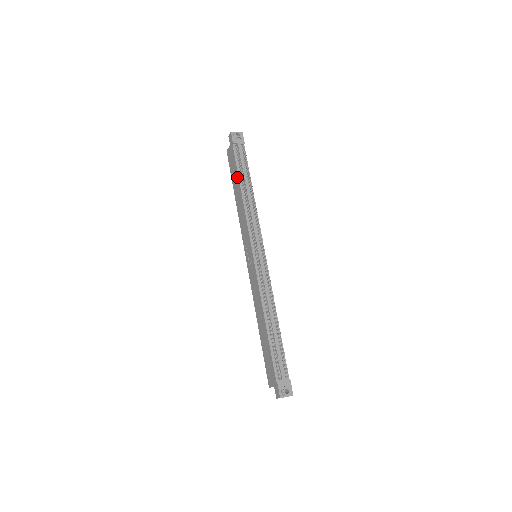
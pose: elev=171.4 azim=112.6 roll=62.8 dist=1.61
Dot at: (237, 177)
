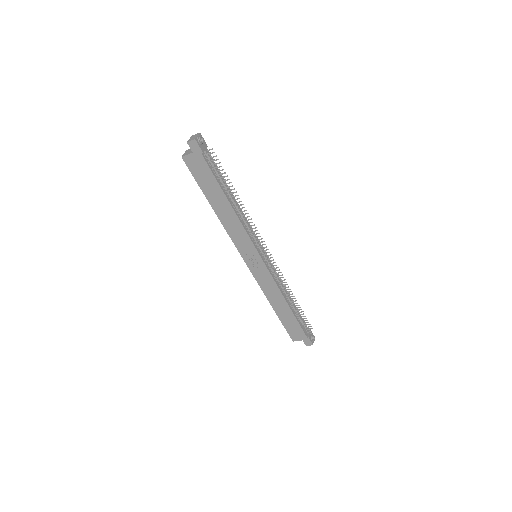
Dot at: (219, 190)
